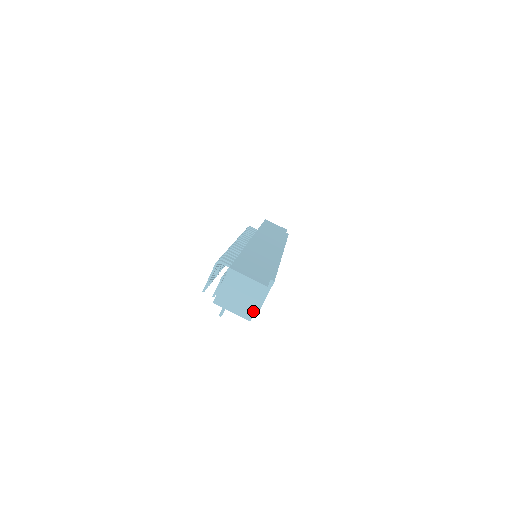
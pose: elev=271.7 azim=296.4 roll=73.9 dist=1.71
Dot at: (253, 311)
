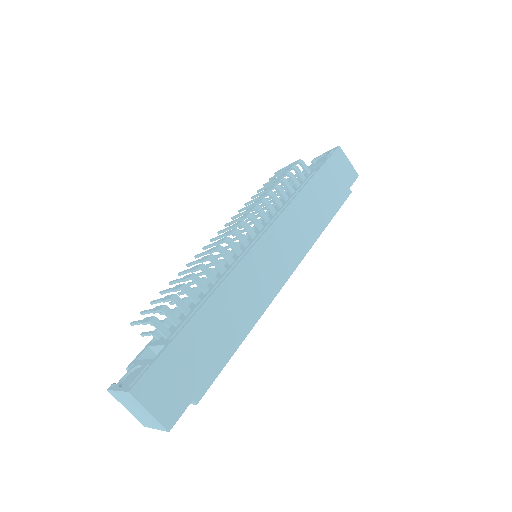
Dot at: (149, 426)
